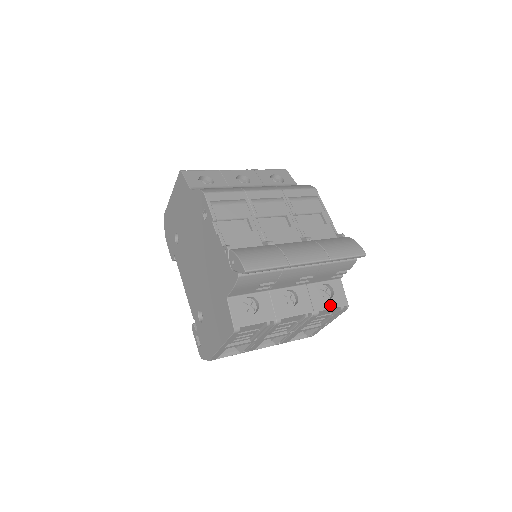
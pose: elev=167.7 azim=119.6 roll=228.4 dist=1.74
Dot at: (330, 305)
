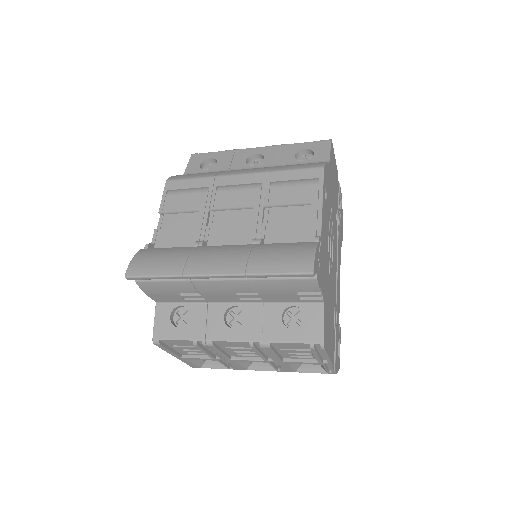
Dot at: (291, 338)
